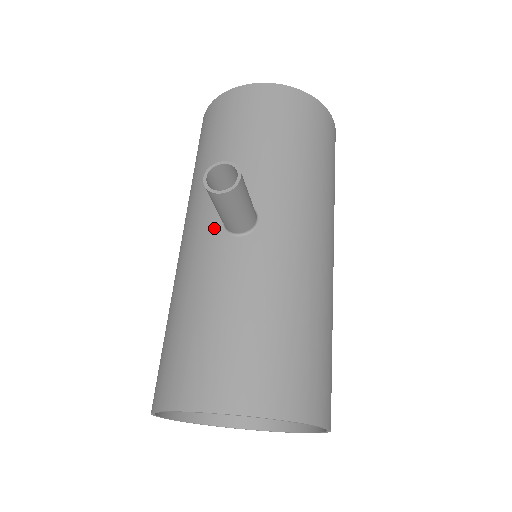
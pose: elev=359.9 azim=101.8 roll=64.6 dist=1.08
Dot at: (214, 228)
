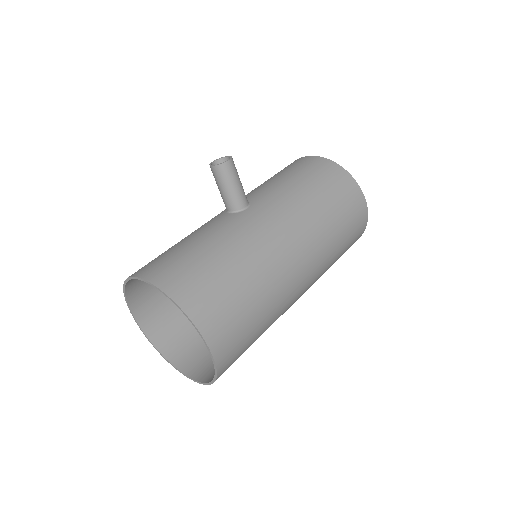
Dot at: (223, 211)
